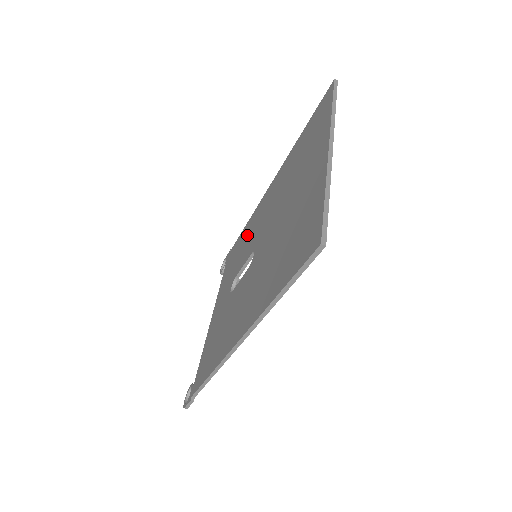
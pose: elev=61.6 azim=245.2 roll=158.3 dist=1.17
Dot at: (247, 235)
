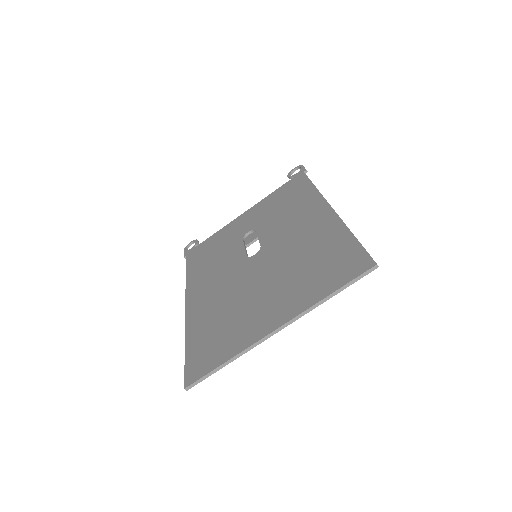
Dot at: (294, 207)
